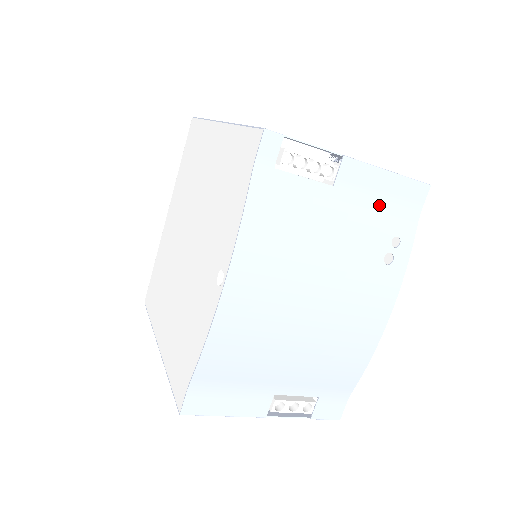
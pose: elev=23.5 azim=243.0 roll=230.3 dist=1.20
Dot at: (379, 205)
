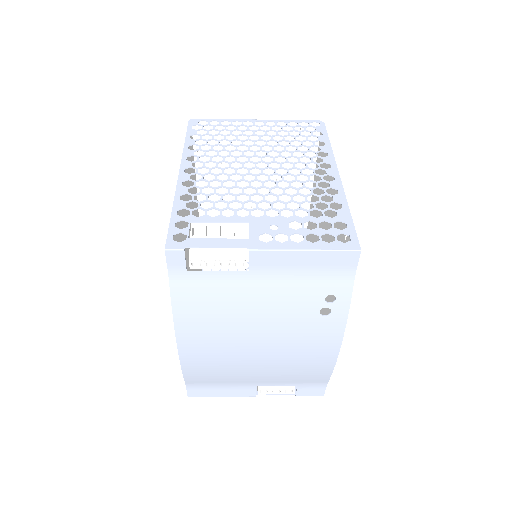
Dot at: (303, 275)
